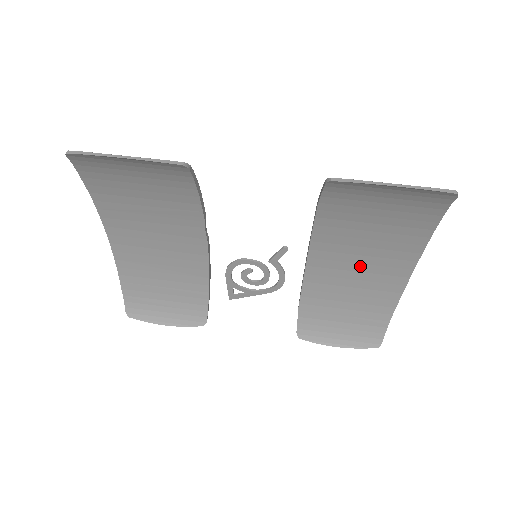
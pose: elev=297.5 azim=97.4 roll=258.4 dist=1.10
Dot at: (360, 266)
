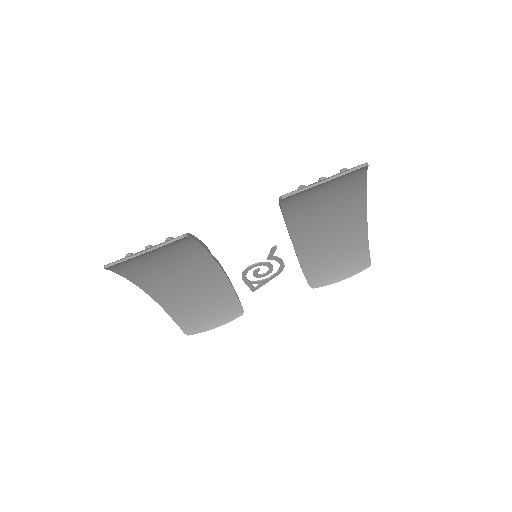
Dot at: (329, 225)
